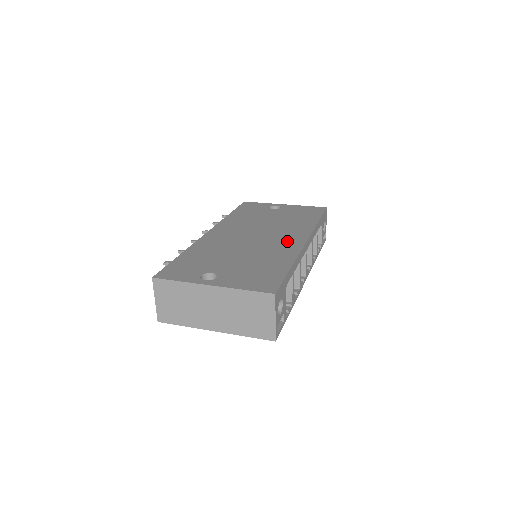
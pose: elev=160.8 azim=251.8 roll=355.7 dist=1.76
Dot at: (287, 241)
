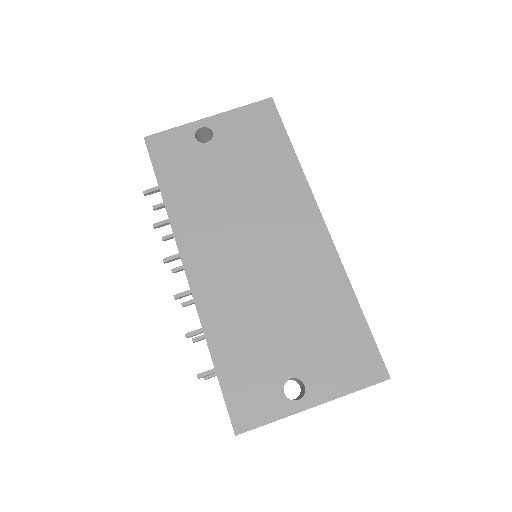
Dot at: (304, 240)
